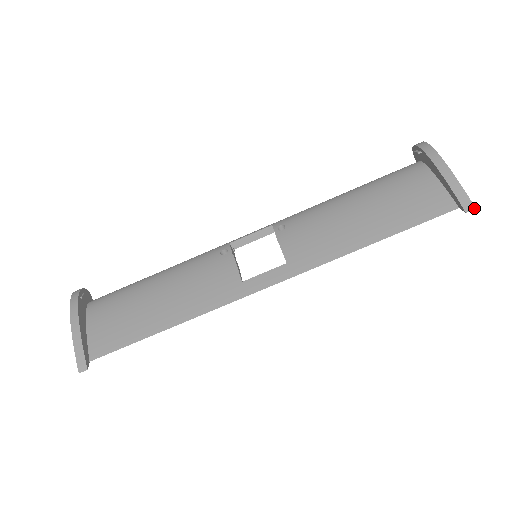
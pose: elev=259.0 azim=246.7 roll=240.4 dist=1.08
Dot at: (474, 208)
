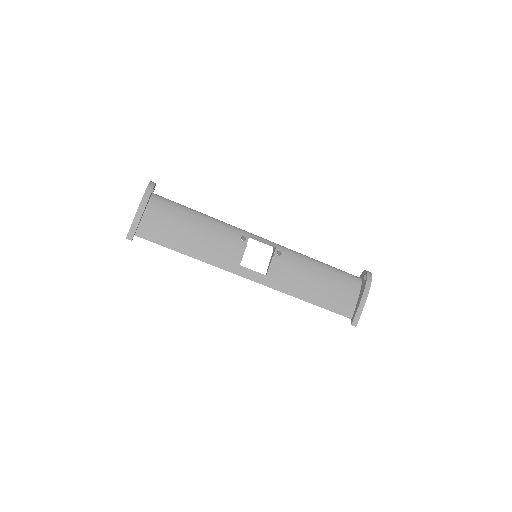
Dot at: occluded
